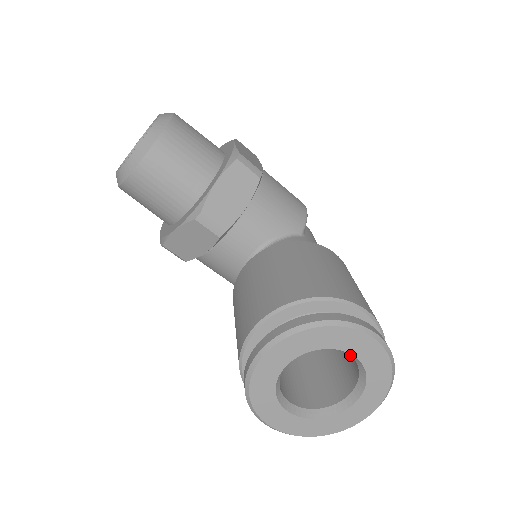
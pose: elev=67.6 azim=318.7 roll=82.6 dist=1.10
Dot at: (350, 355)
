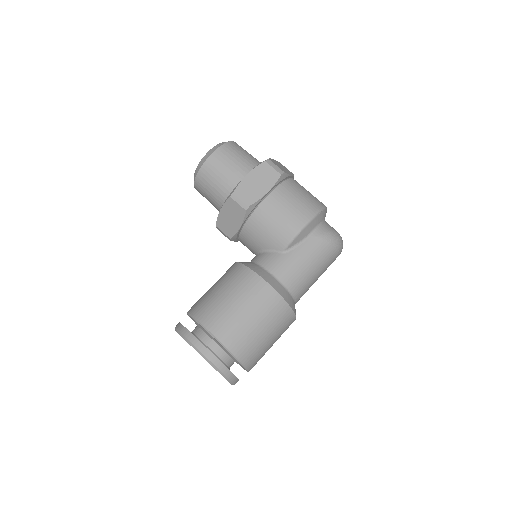
Dot at: occluded
